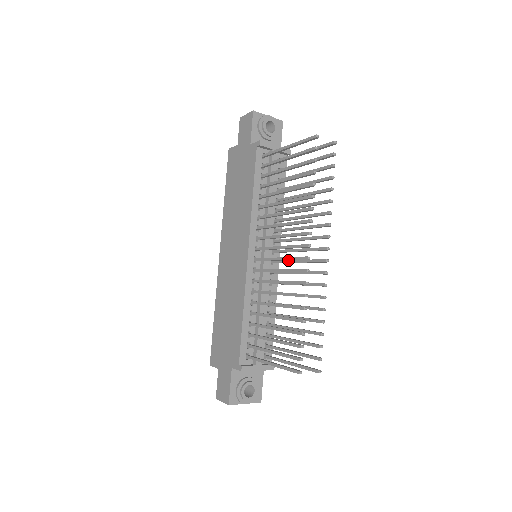
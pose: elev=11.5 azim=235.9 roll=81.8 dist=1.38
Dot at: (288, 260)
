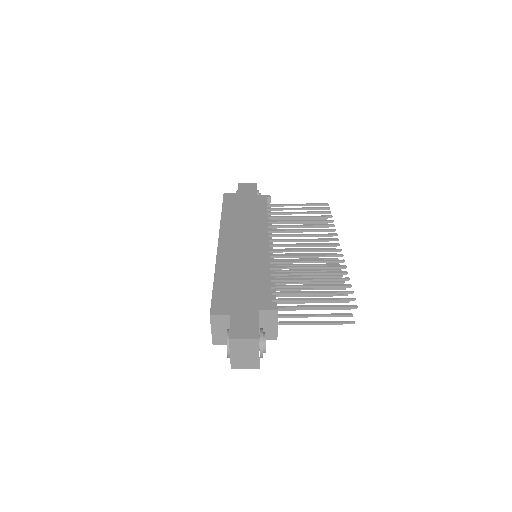
Dot at: (293, 264)
